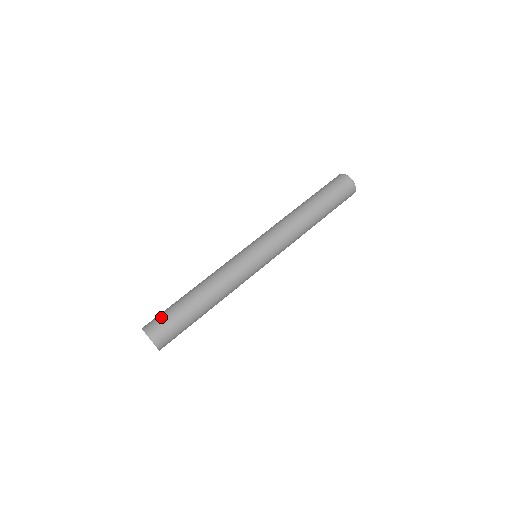
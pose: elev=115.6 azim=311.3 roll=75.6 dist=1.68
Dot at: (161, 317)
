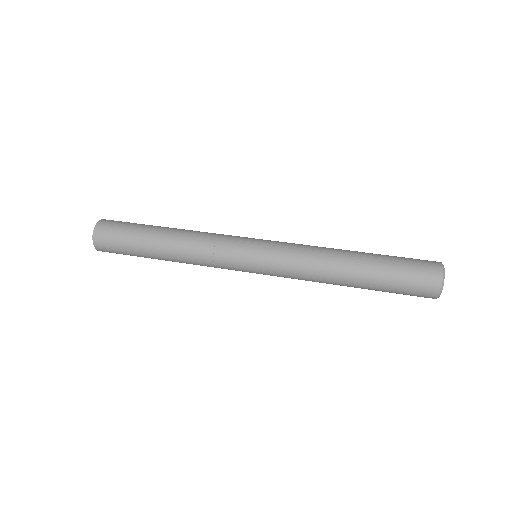
Dot at: occluded
